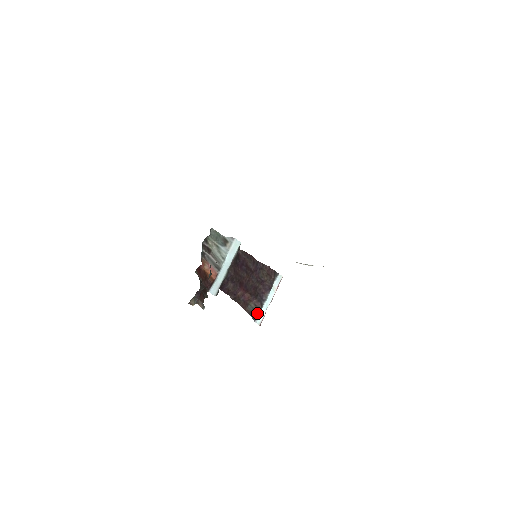
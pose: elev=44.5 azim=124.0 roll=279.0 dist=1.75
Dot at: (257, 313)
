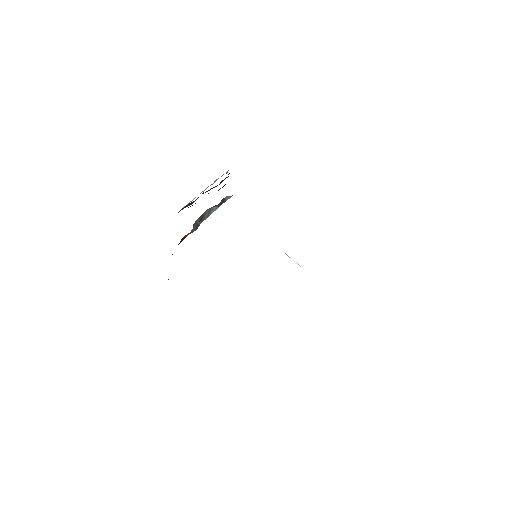
Dot at: occluded
